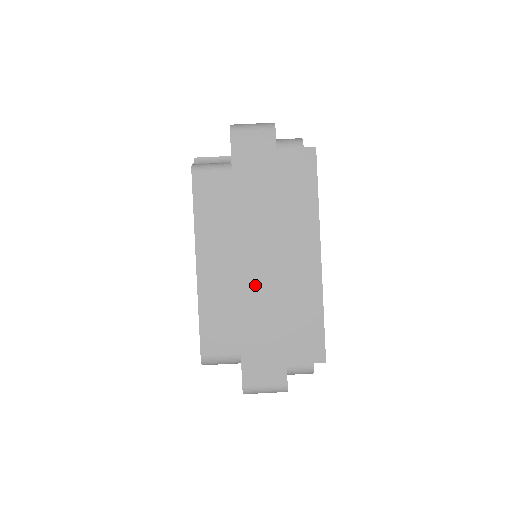
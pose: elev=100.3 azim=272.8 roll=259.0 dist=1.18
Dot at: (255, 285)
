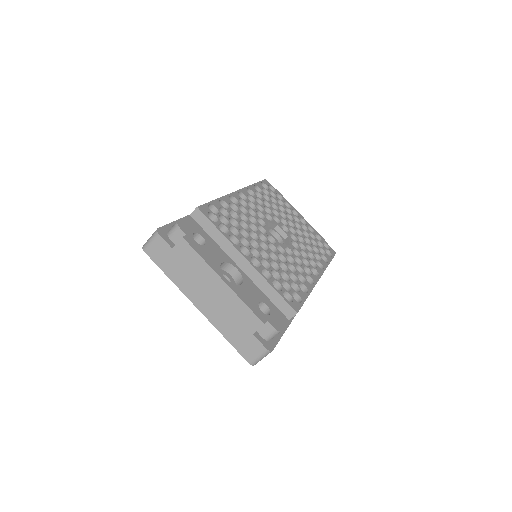
Dot at: (213, 313)
